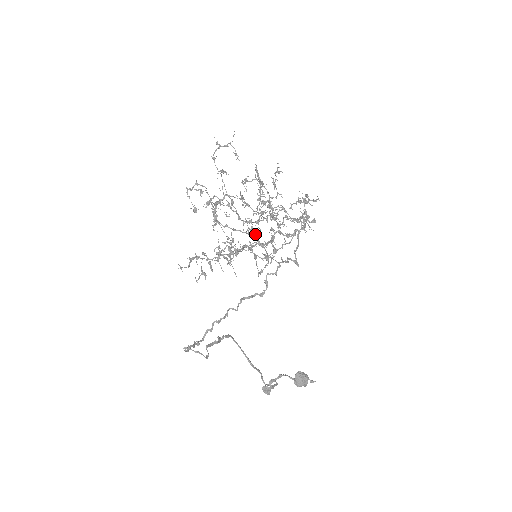
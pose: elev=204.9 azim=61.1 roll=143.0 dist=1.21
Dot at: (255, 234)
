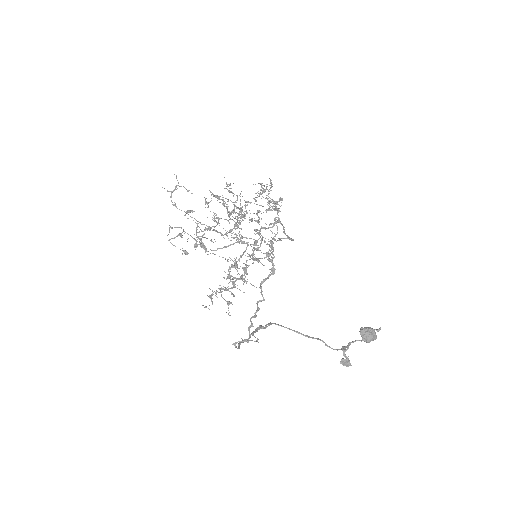
Dot at: (246, 243)
